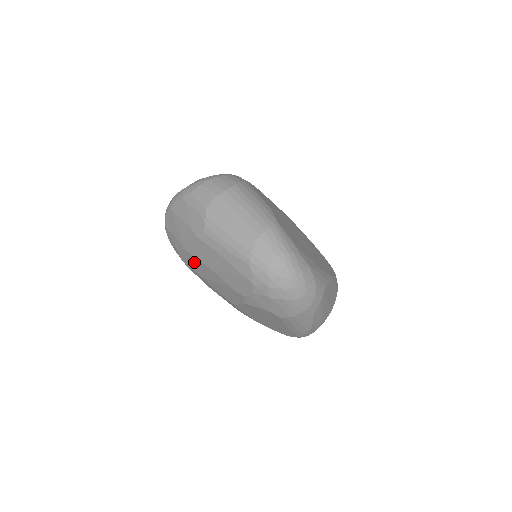
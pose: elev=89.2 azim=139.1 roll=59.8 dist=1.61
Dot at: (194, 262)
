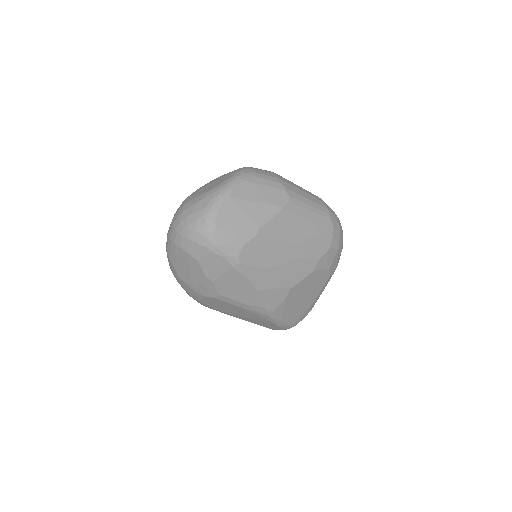
Dot at: (265, 249)
